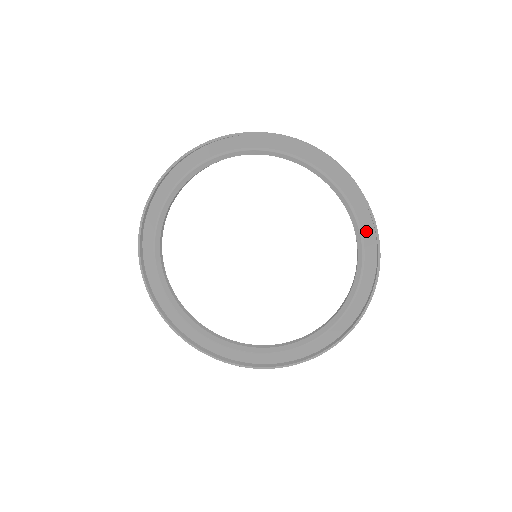
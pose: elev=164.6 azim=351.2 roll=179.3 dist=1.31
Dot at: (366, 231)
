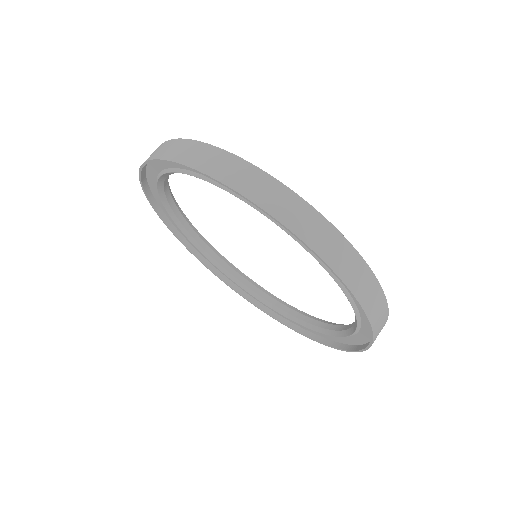
Dot at: (340, 339)
